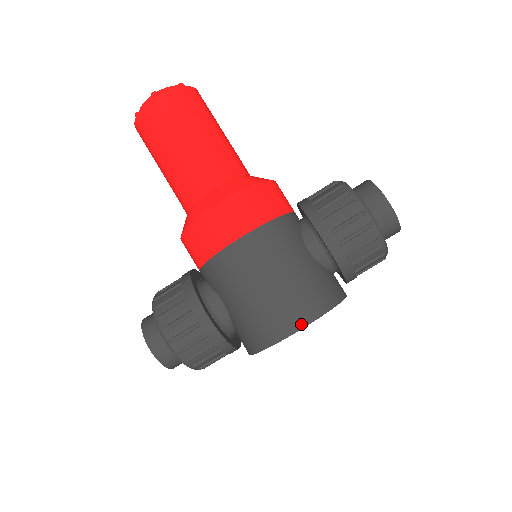
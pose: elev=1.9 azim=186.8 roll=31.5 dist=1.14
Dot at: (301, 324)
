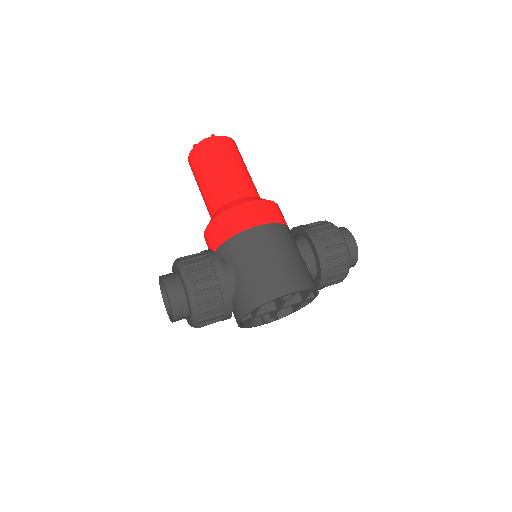
Dot at: (294, 289)
